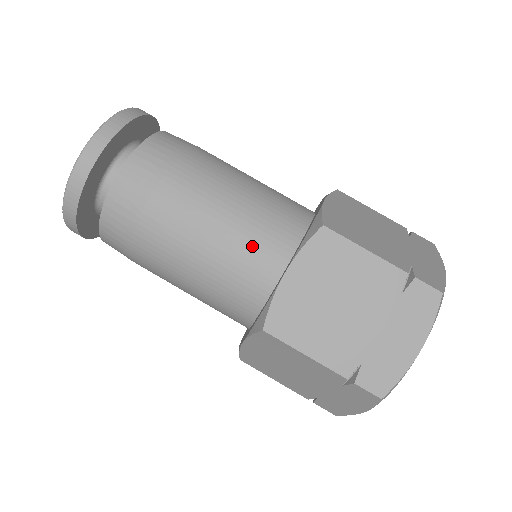
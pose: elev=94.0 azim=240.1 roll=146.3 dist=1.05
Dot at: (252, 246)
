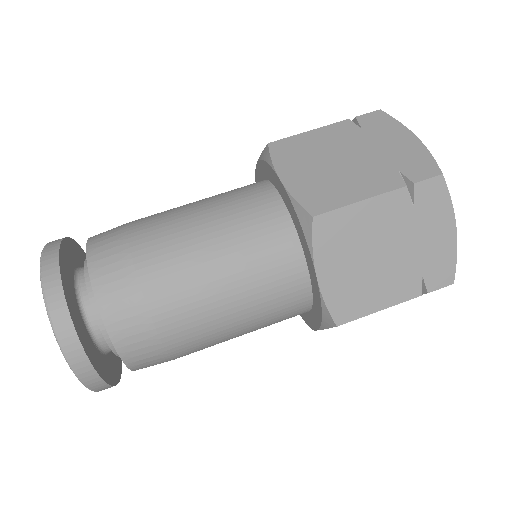
Dot at: (267, 277)
